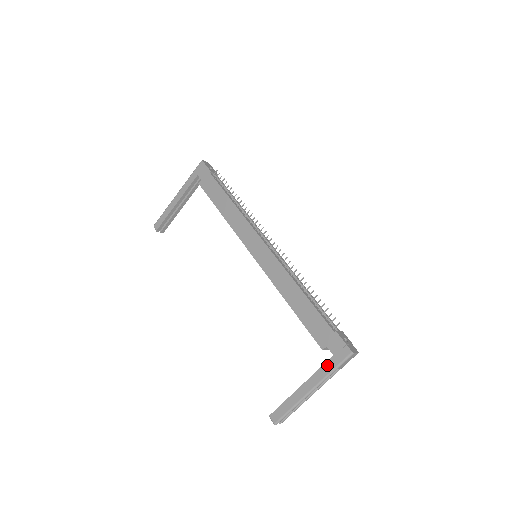
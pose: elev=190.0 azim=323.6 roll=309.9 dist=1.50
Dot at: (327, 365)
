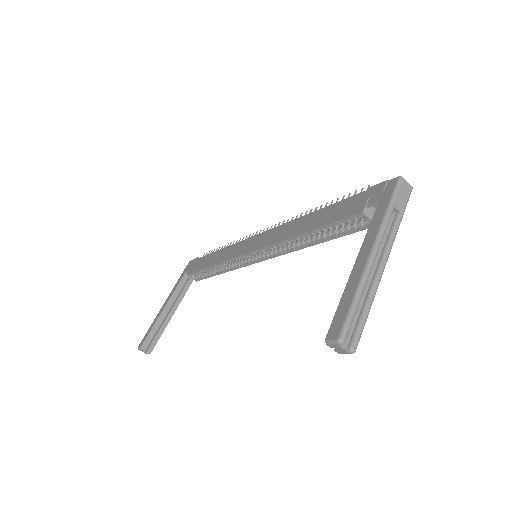
Dot at: (377, 213)
